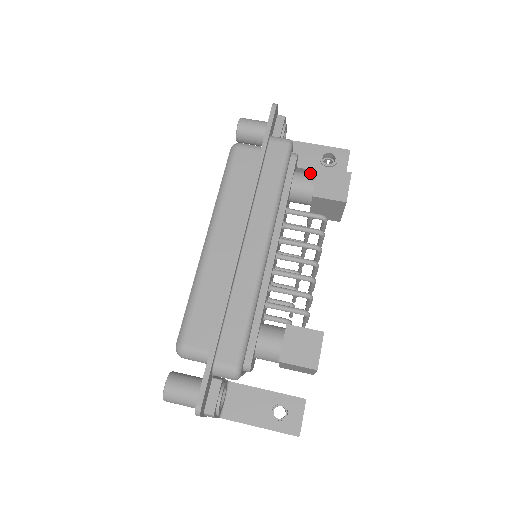
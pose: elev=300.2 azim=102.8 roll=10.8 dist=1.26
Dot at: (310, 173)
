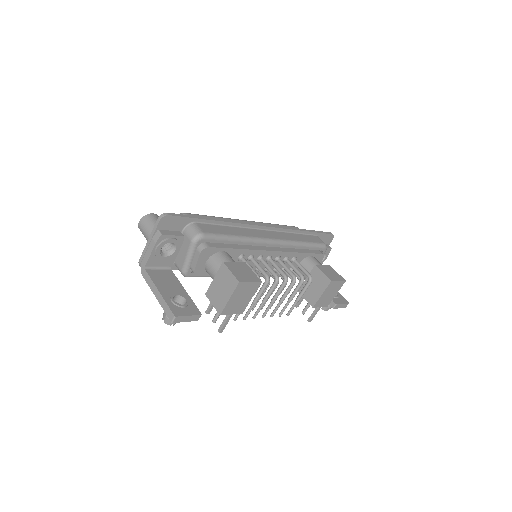
Dot at: occluded
